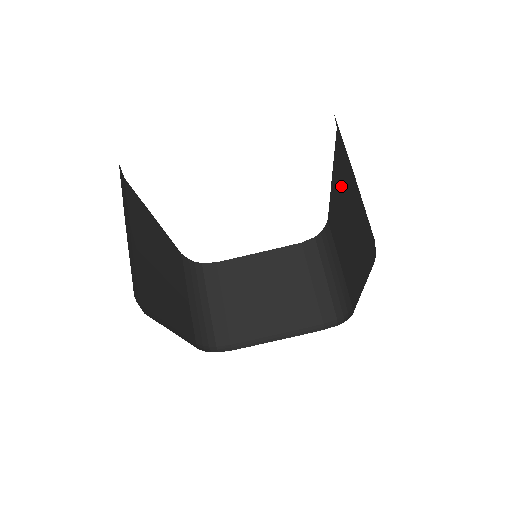
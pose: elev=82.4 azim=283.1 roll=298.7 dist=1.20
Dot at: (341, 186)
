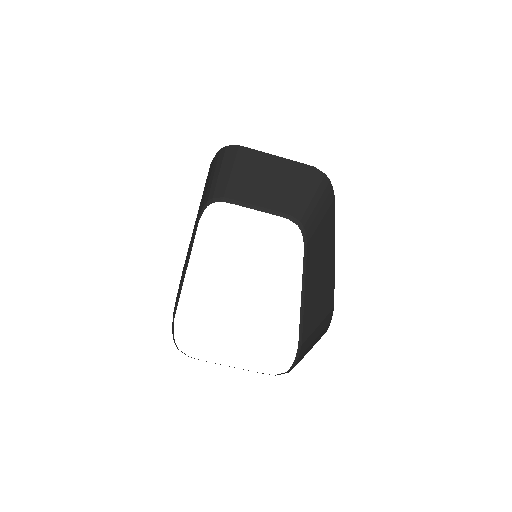
Dot at: (326, 283)
